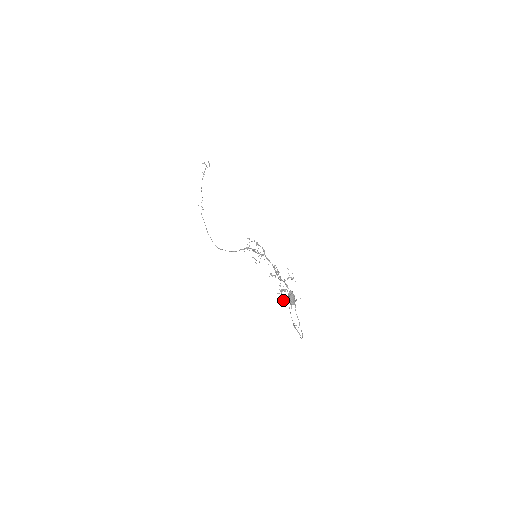
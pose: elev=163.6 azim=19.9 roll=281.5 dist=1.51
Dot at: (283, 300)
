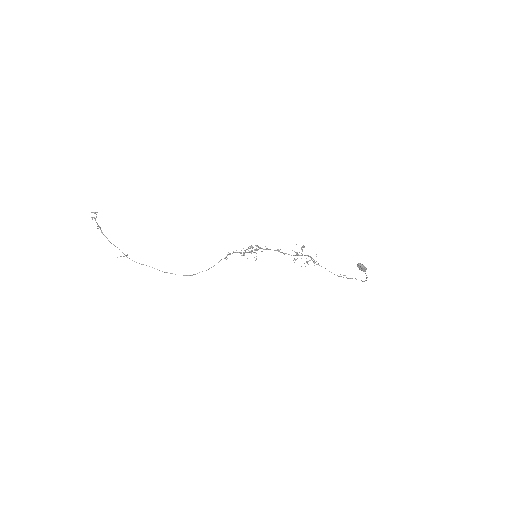
Dot at: occluded
